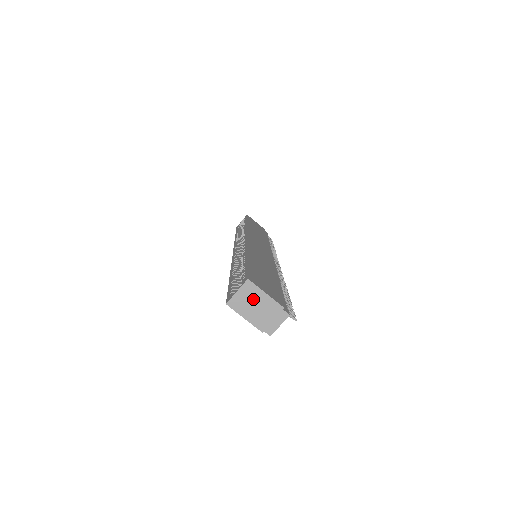
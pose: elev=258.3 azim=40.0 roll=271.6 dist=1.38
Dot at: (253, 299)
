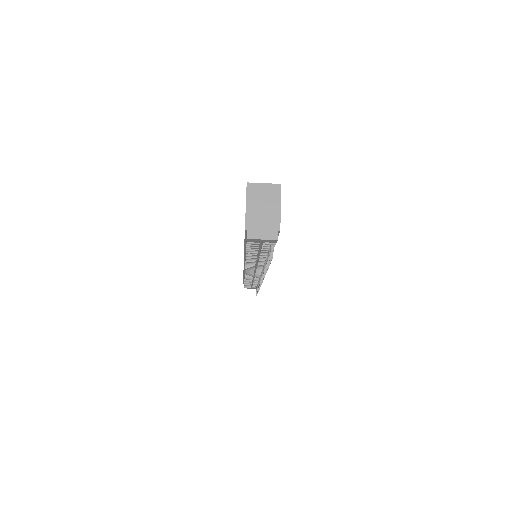
Dot at: (268, 200)
